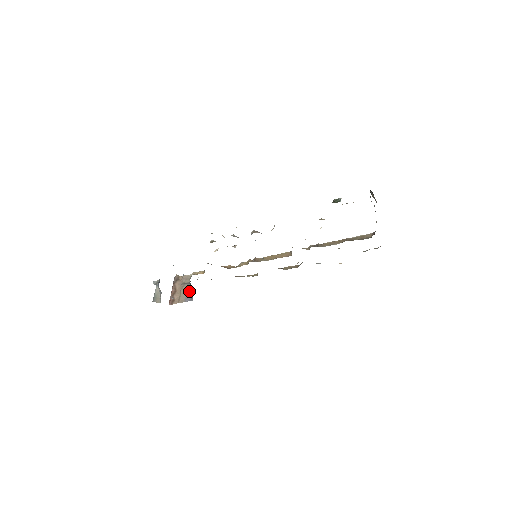
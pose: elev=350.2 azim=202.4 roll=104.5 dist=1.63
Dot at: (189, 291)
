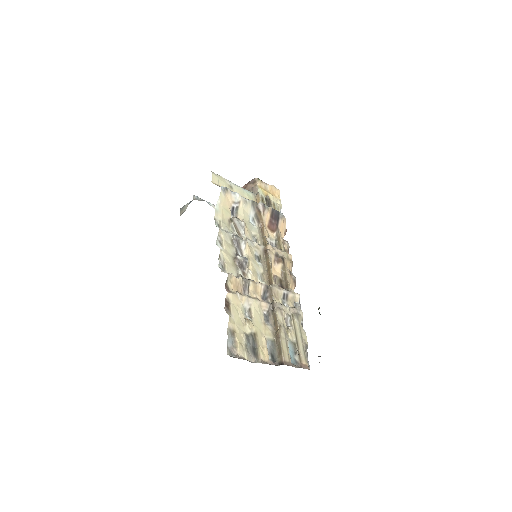
Dot at: occluded
